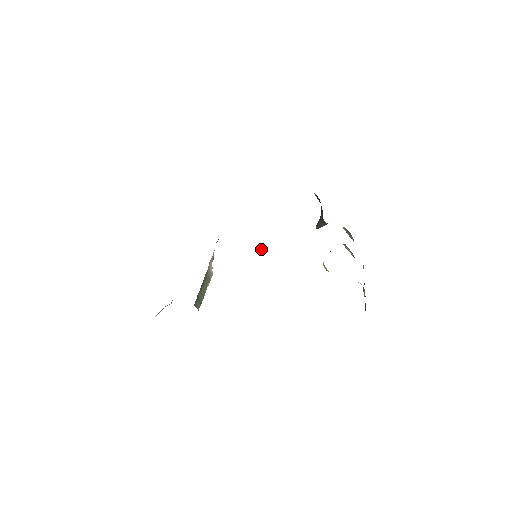
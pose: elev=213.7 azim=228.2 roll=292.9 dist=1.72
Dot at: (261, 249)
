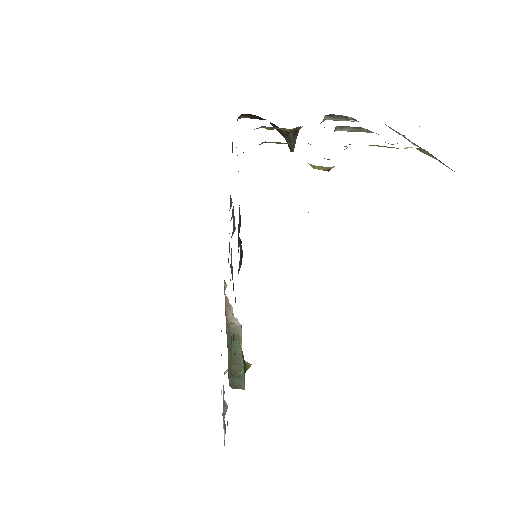
Dot at: occluded
